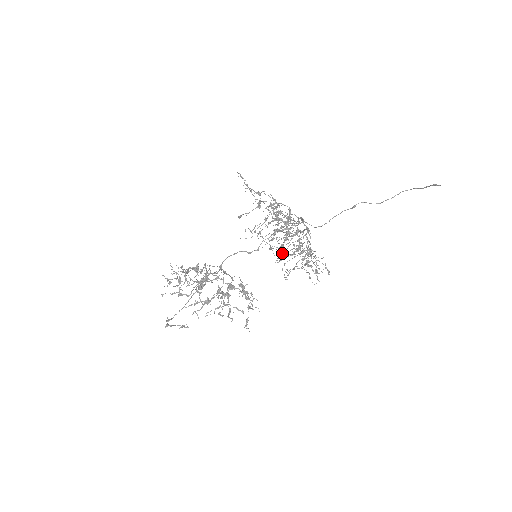
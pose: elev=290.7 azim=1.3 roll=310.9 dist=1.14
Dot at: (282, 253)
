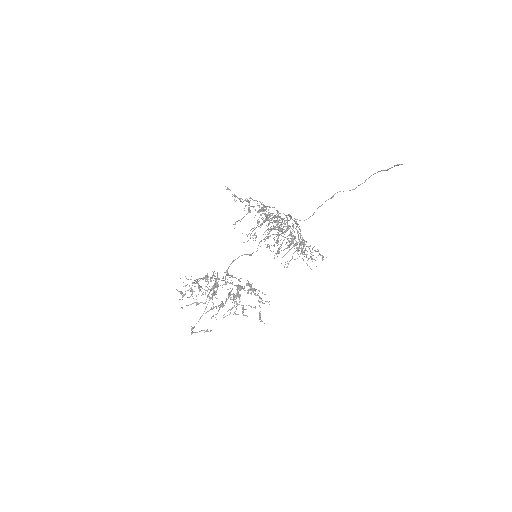
Dot at: (278, 249)
